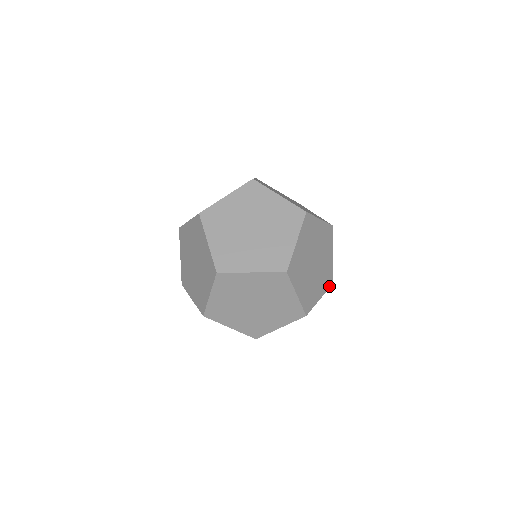
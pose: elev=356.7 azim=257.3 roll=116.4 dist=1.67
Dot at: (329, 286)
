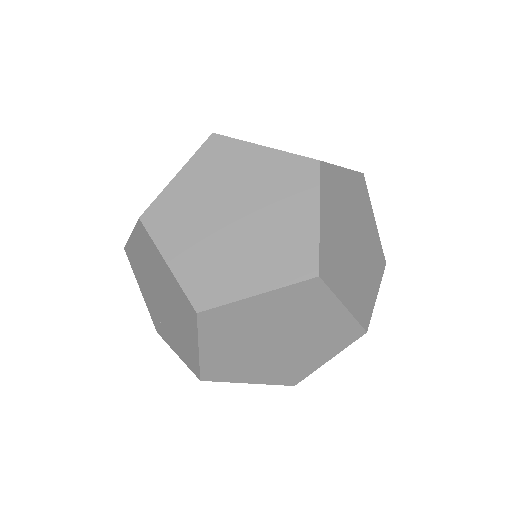
Dot at: occluded
